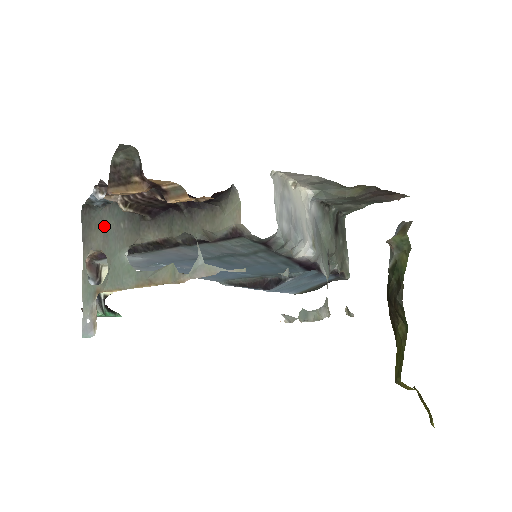
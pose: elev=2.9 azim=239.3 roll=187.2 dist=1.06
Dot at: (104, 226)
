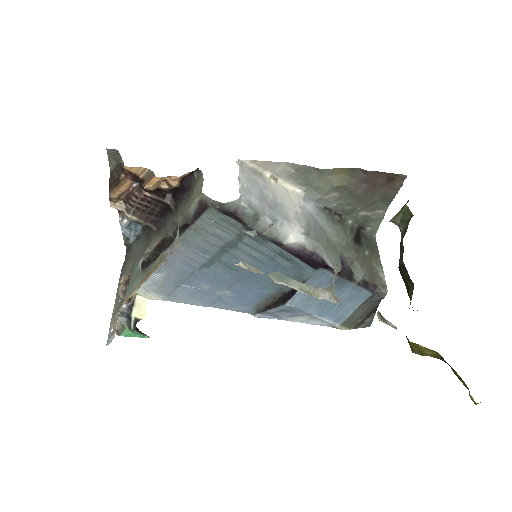
Dot at: (134, 255)
